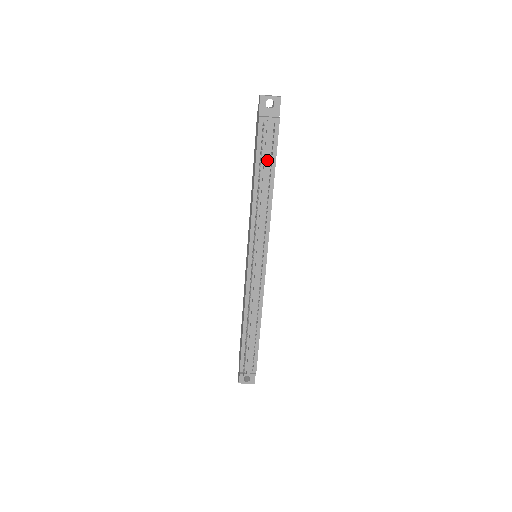
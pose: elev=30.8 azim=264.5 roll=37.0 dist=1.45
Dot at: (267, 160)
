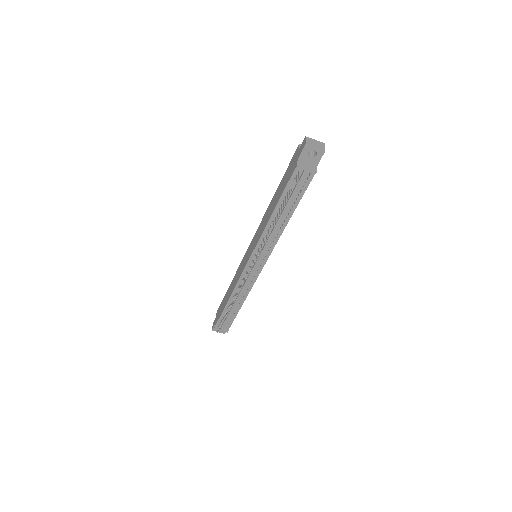
Dot at: (292, 200)
